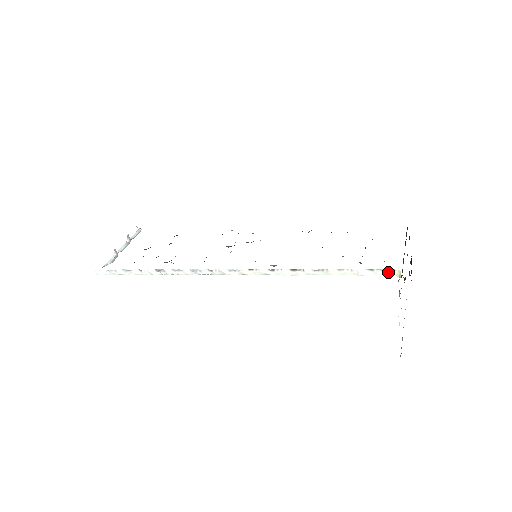
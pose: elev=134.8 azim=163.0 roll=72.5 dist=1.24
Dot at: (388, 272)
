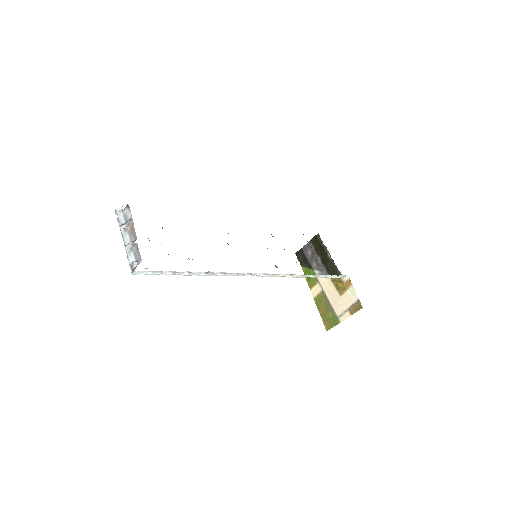
Dot at: (343, 277)
